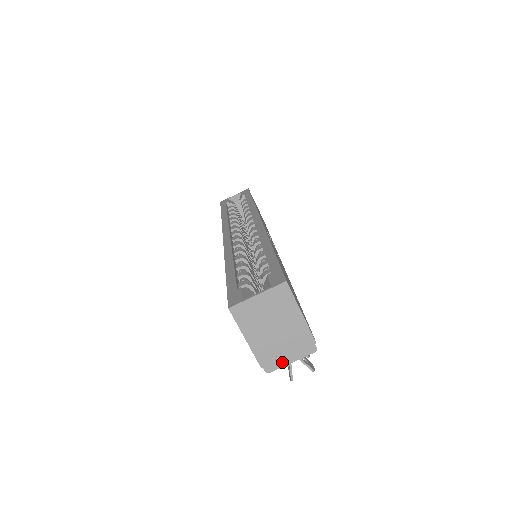
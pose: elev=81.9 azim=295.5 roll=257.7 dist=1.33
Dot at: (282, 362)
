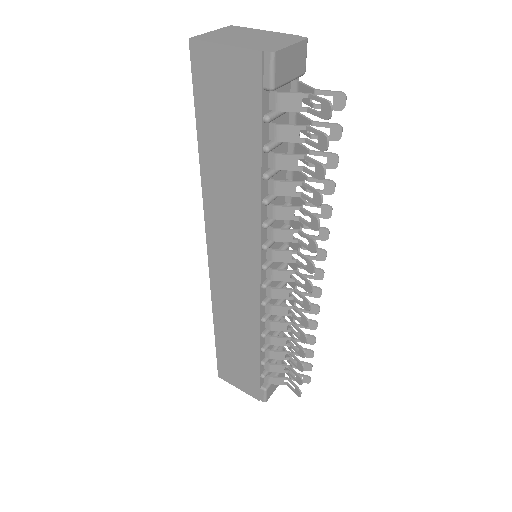
Dot at: (281, 46)
